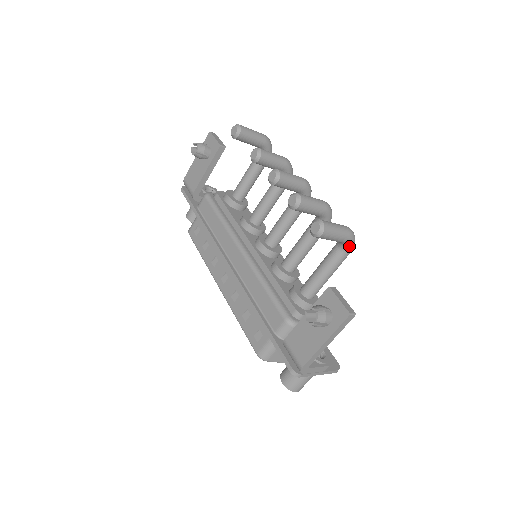
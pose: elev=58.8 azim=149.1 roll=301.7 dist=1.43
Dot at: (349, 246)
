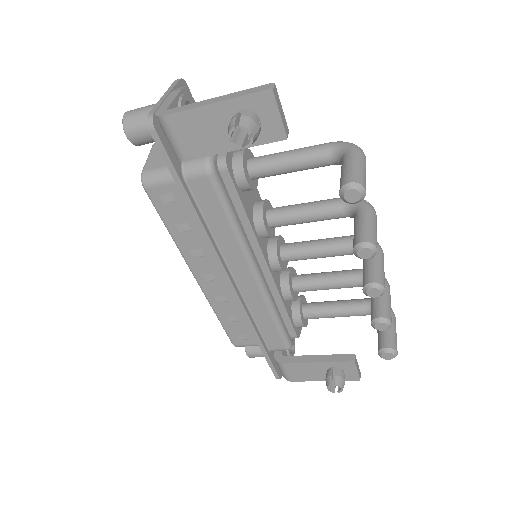
Dot at: occluded
